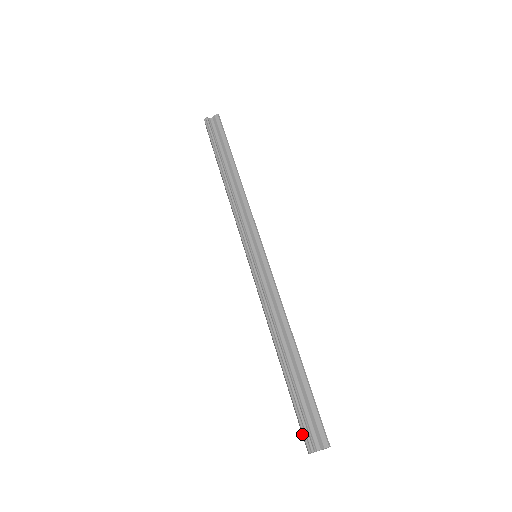
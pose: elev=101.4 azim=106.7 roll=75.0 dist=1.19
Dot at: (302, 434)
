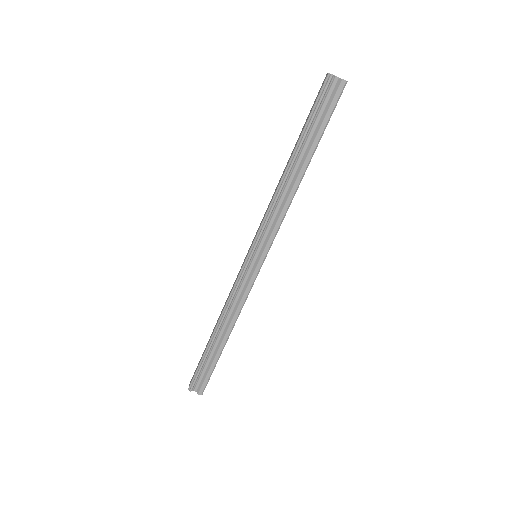
Dot at: occluded
